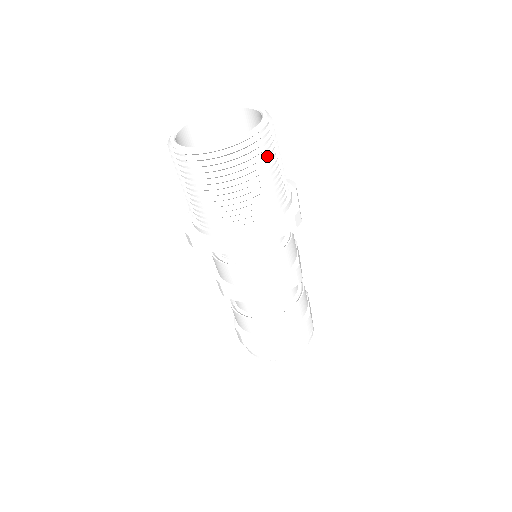
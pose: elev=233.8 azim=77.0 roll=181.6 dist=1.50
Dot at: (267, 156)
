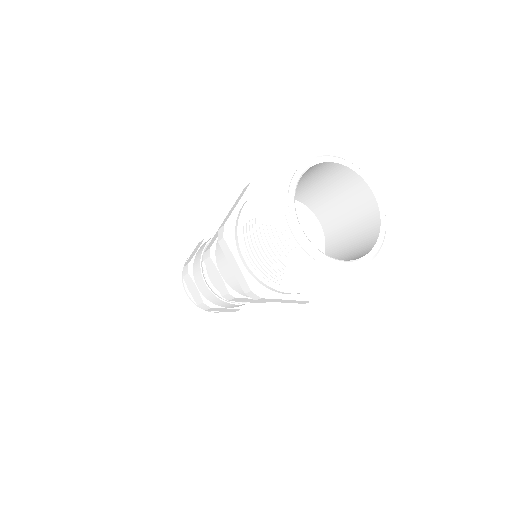
Dot at: occluded
